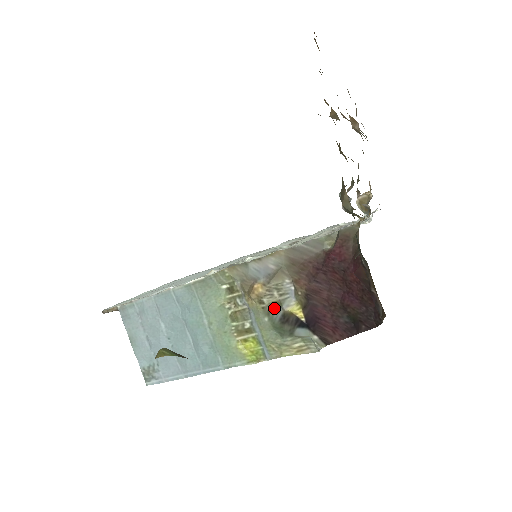
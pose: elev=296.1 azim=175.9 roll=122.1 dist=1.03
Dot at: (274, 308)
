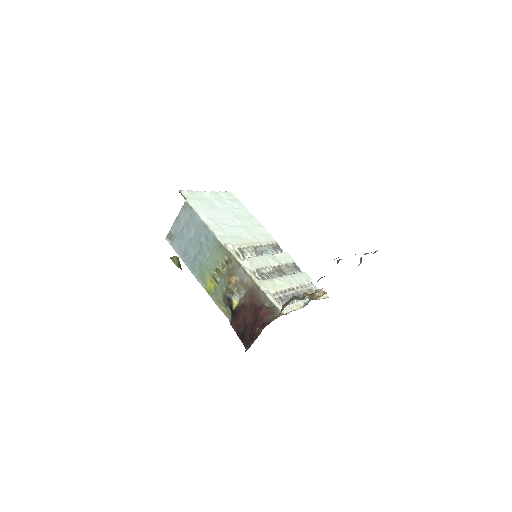
Dot at: (230, 291)
